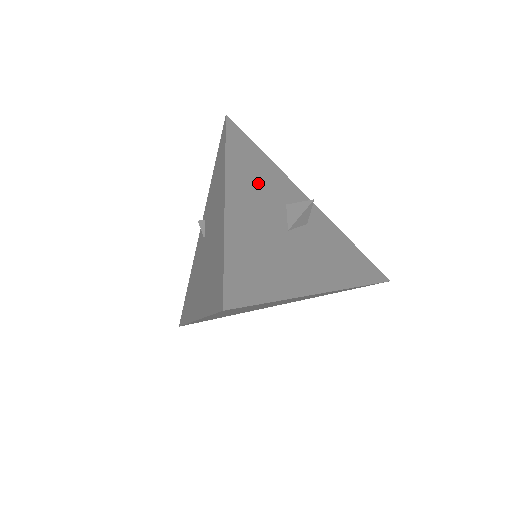
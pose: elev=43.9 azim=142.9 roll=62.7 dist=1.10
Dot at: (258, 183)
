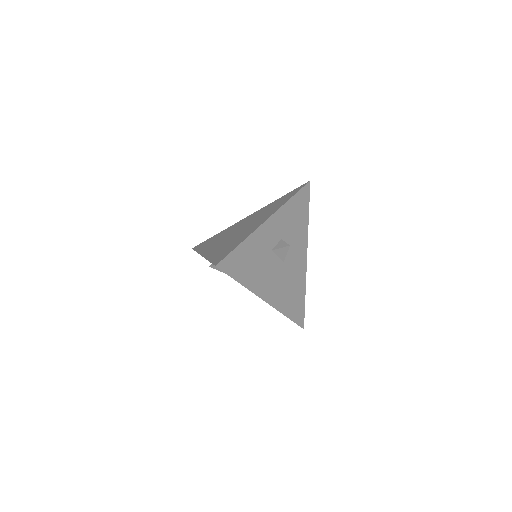
Dot at: (261, 268)
